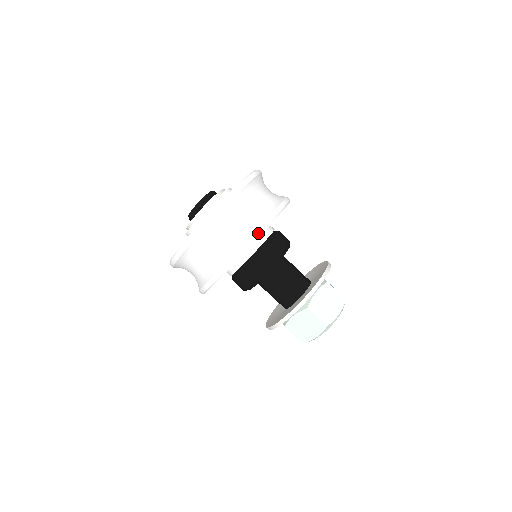
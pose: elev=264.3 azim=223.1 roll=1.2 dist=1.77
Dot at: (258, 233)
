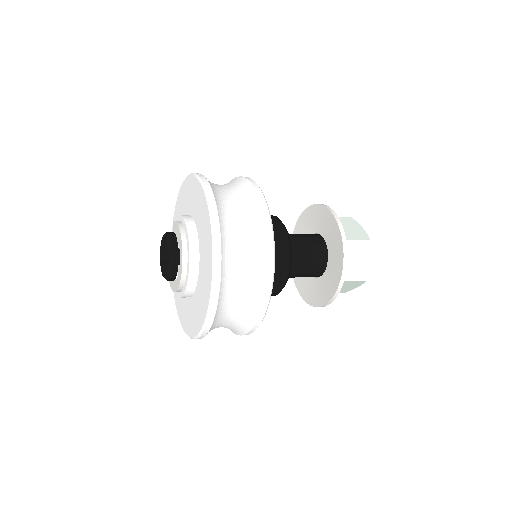
Dot at: (270, 288)
